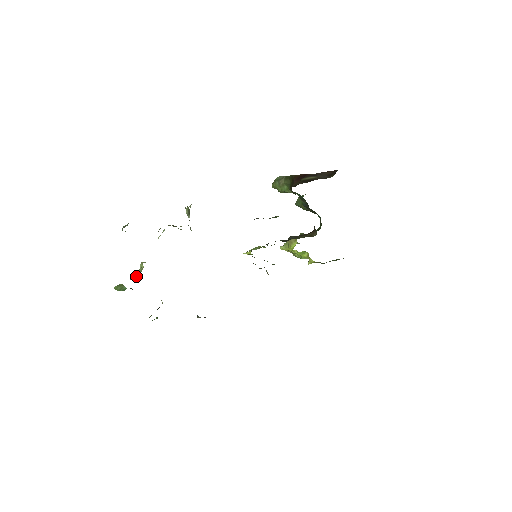
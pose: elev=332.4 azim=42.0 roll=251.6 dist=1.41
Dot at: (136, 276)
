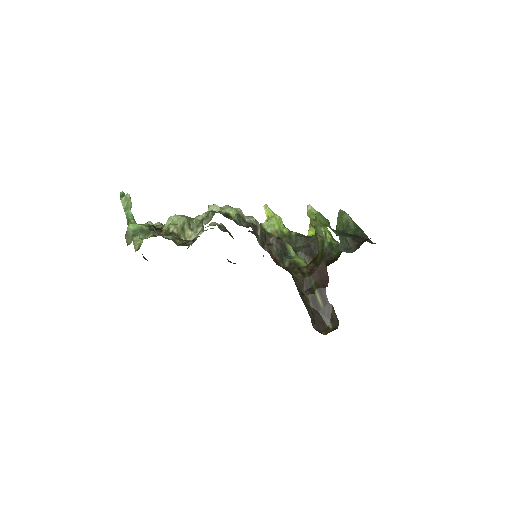
Dot at: (134, 244)
